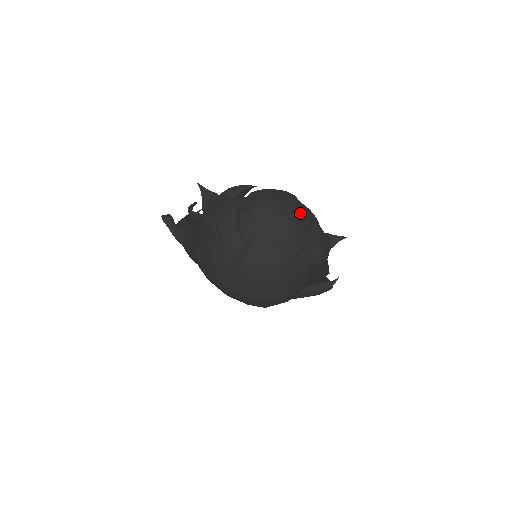
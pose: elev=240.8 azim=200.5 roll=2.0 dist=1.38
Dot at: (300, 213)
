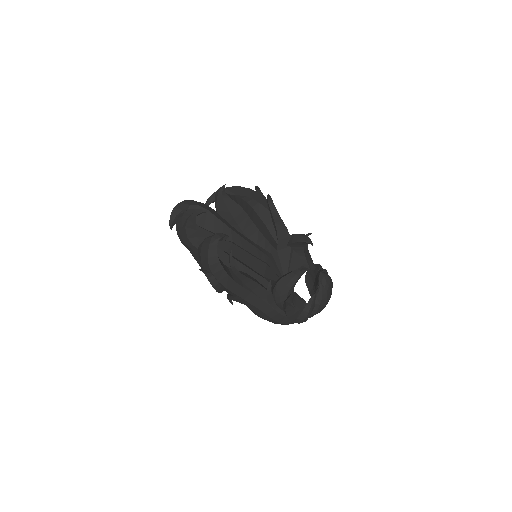
Dot at: occluded
